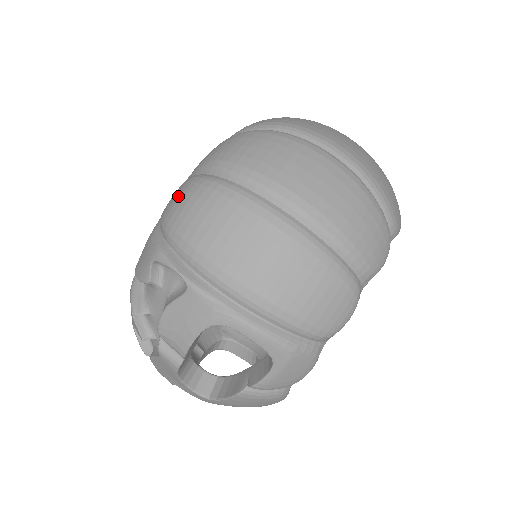
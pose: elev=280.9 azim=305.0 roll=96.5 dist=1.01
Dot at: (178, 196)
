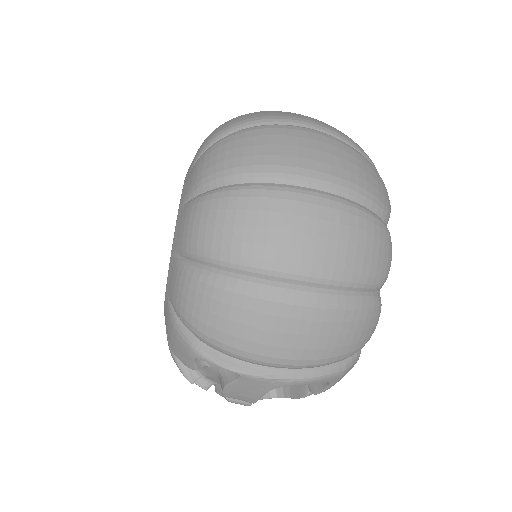
Dot at: (185, 294)
